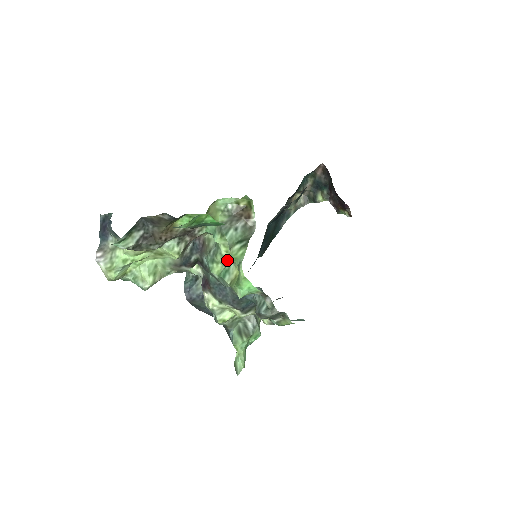
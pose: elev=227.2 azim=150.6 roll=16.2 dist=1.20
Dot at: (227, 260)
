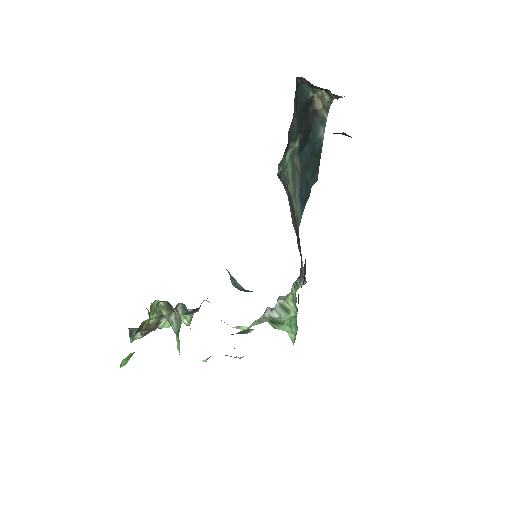
Dot at: occluded
